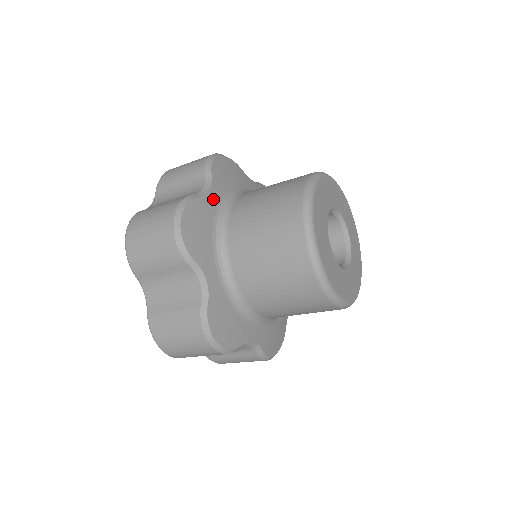
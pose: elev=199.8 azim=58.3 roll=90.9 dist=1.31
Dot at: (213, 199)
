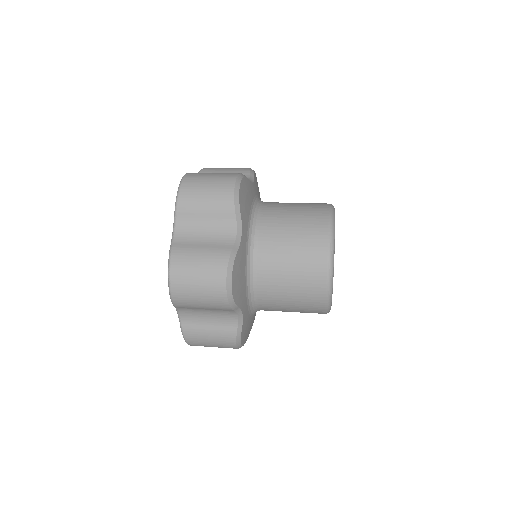
Dot at: (245, 312)
